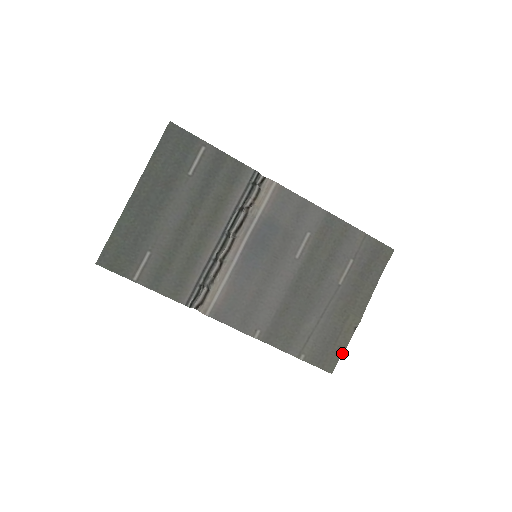
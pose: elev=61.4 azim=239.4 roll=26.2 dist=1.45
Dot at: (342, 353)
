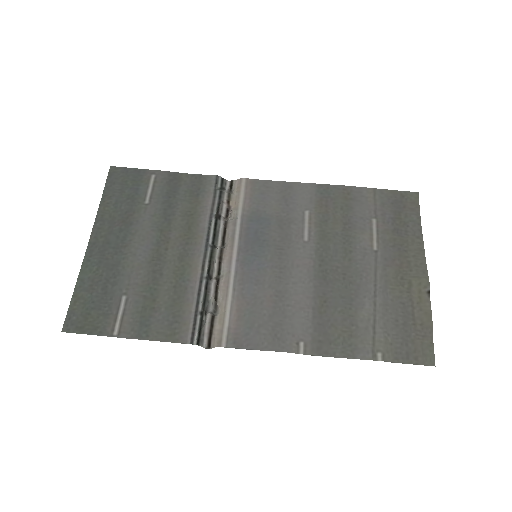
Dot at: (431, 332)
